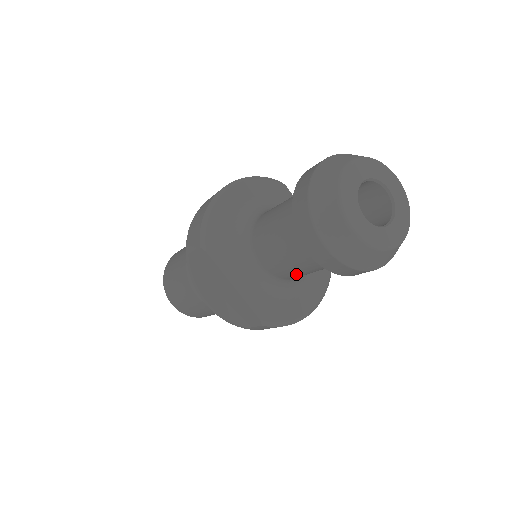
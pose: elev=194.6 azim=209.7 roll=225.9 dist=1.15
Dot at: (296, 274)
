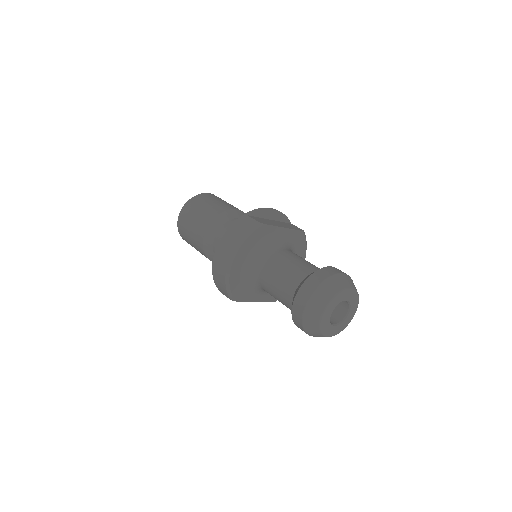
Dot at: occluded
